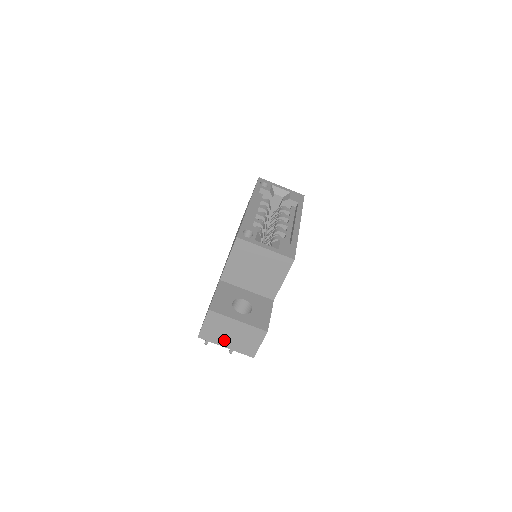
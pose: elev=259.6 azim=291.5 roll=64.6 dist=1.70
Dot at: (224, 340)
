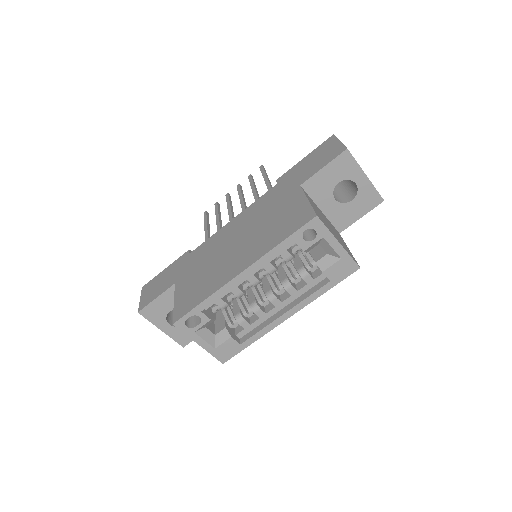
Dot at: occluded
